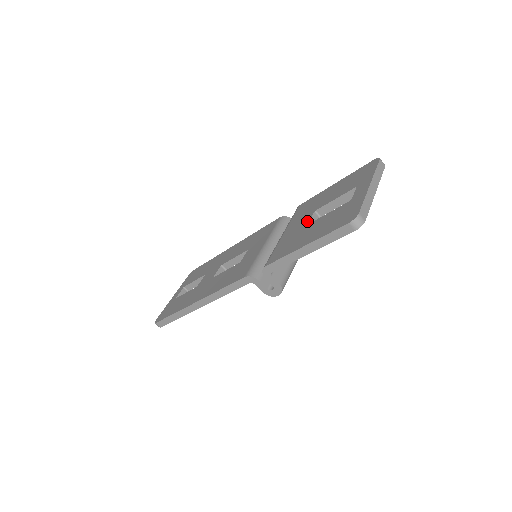
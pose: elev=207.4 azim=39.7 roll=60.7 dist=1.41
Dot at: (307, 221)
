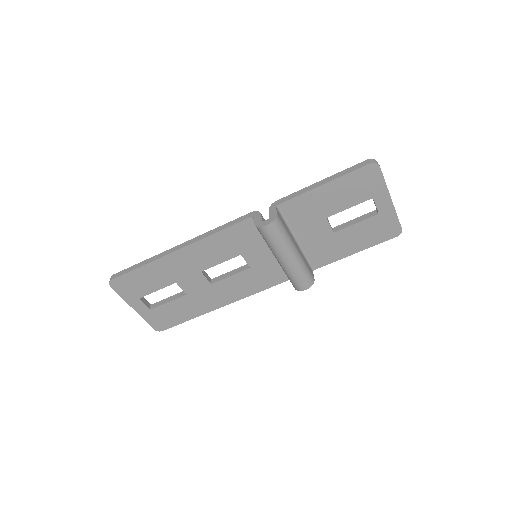
Dot at: occluded
